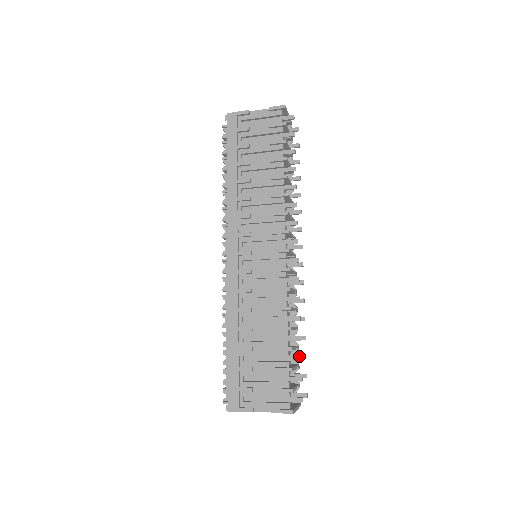
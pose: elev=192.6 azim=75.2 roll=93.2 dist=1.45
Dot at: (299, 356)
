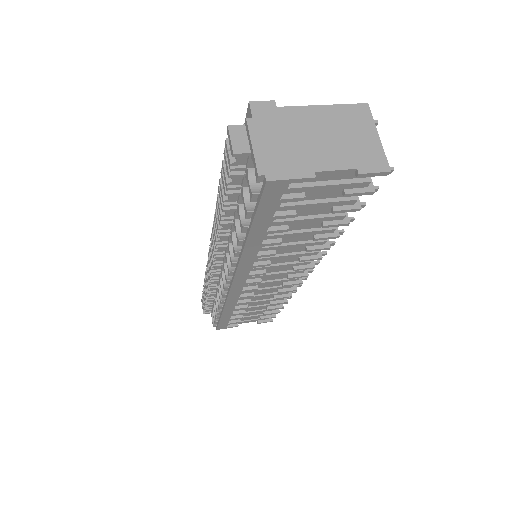
Dot at: (286, 303)
